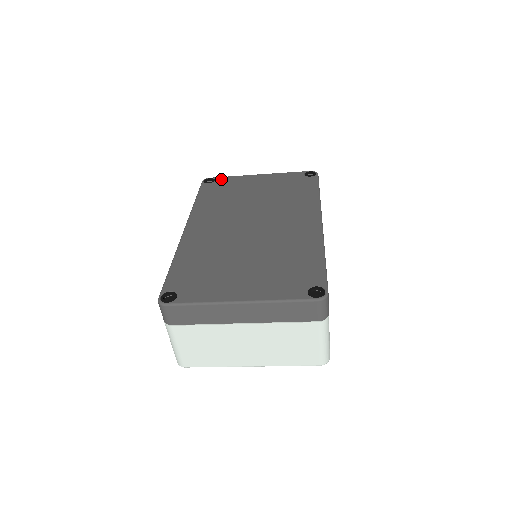
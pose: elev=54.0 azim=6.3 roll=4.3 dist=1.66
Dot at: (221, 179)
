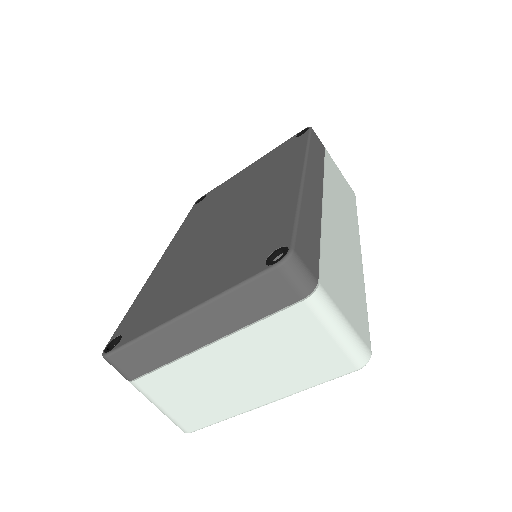
Dot at: (211, 191)
